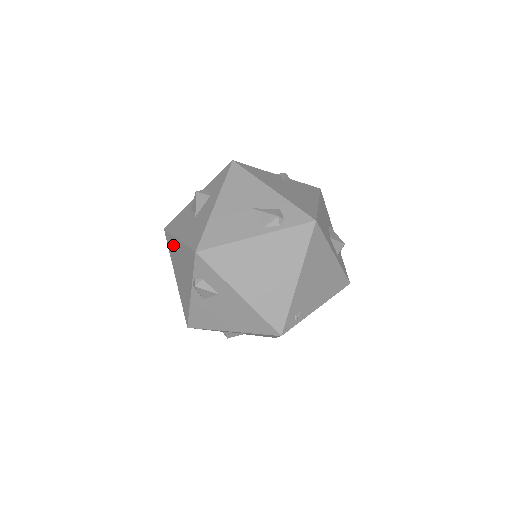
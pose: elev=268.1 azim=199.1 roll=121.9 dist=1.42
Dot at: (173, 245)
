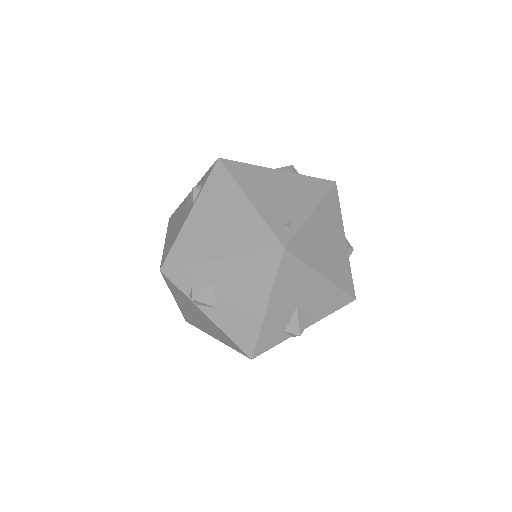
Dot at: (186, 314)
